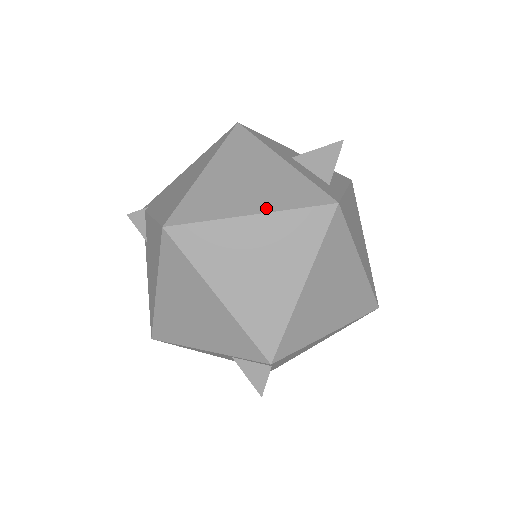
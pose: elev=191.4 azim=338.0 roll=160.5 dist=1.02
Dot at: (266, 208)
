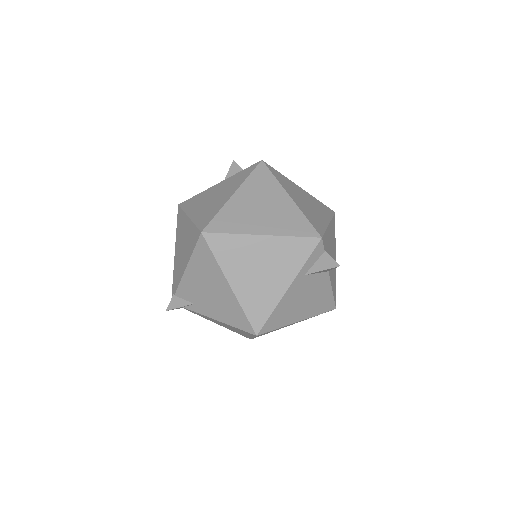
Dot at: (236, 188)
